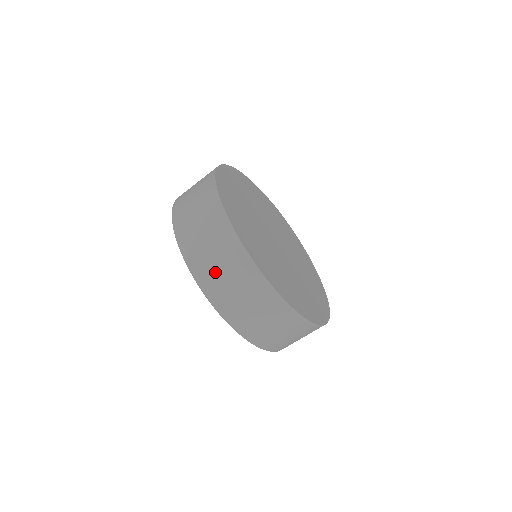
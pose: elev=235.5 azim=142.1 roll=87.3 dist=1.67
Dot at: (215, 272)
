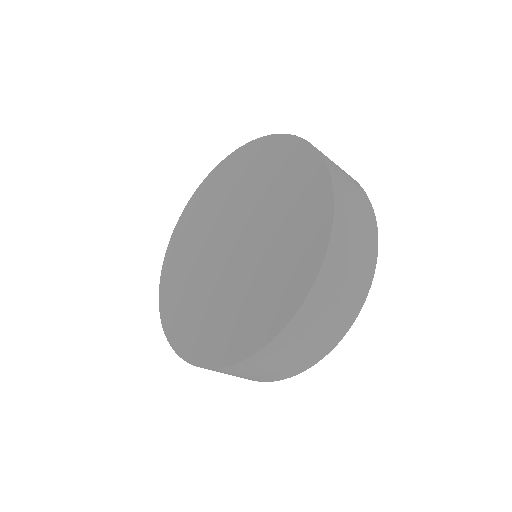
Dot at: (333, 163)
